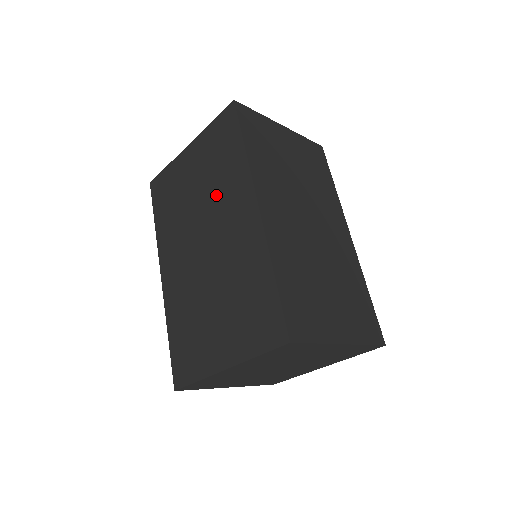
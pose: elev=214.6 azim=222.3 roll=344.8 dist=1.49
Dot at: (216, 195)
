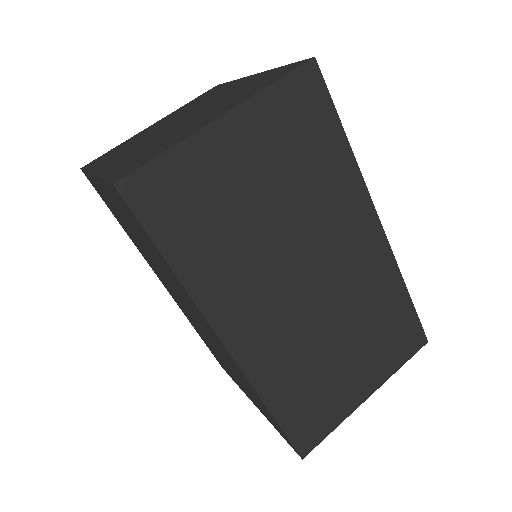
Dot at: (170, 280)
